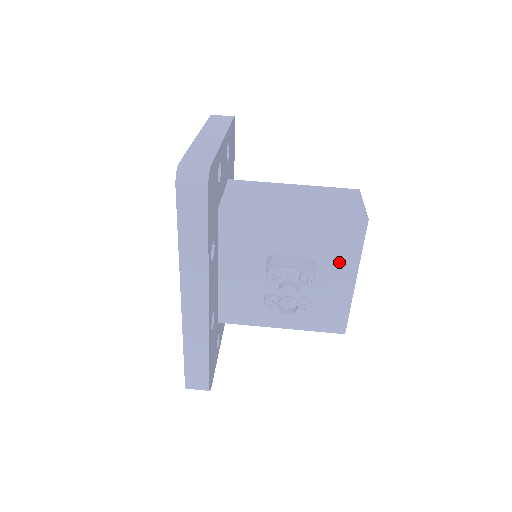
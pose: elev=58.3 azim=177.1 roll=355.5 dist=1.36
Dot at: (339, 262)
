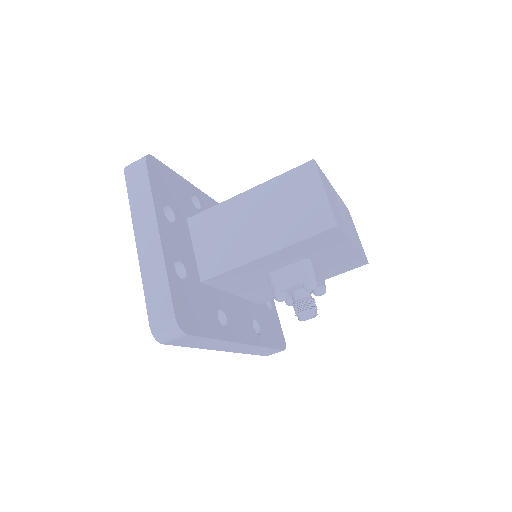
Dot at: (331, 249)
